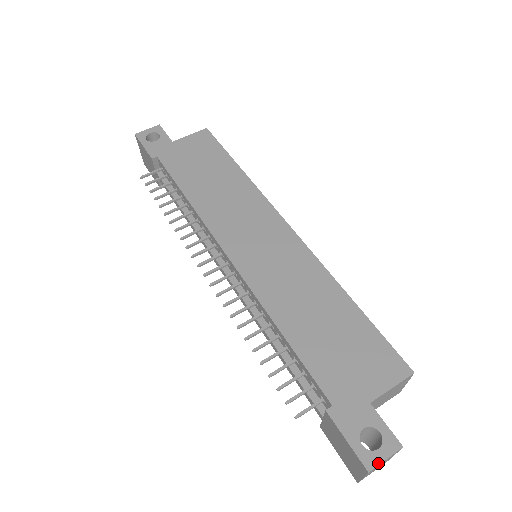
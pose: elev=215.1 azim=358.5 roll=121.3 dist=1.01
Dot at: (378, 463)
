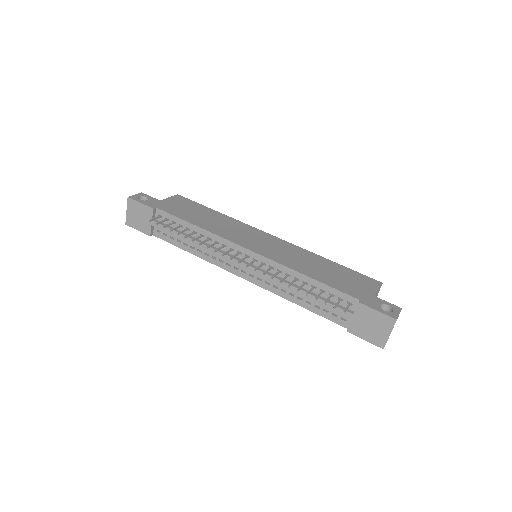
Dot at: (398, 316)
